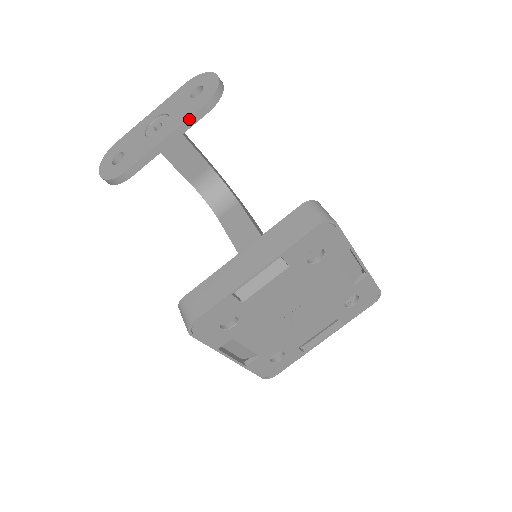
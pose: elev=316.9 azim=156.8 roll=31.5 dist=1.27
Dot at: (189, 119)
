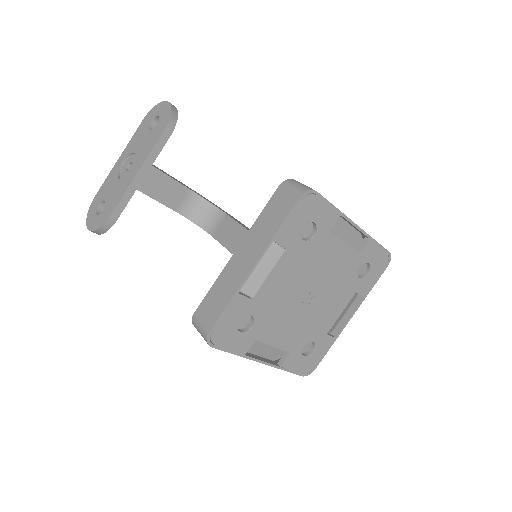
Dot at: (153, 149)
